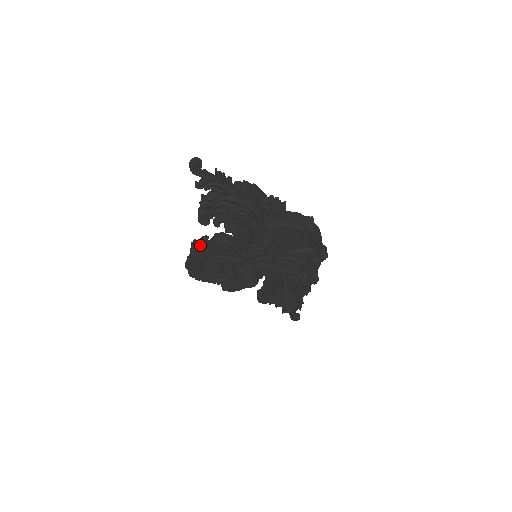
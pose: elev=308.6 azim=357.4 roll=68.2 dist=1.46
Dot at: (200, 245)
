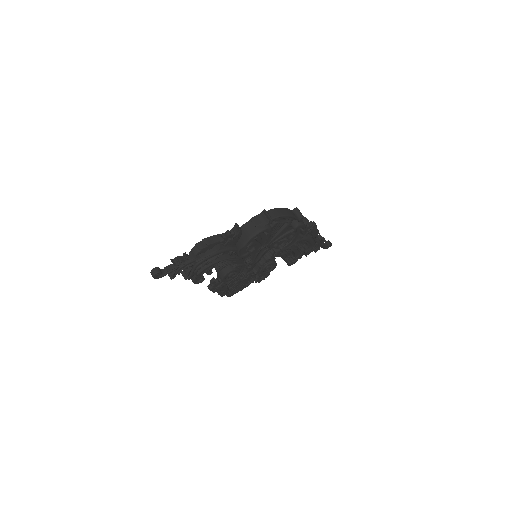
Dot at: (214, 287)
